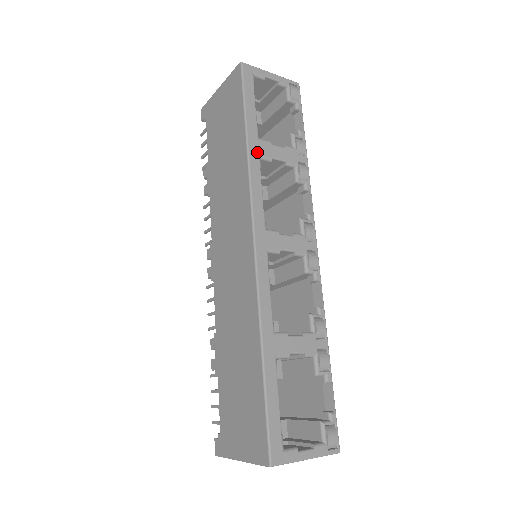
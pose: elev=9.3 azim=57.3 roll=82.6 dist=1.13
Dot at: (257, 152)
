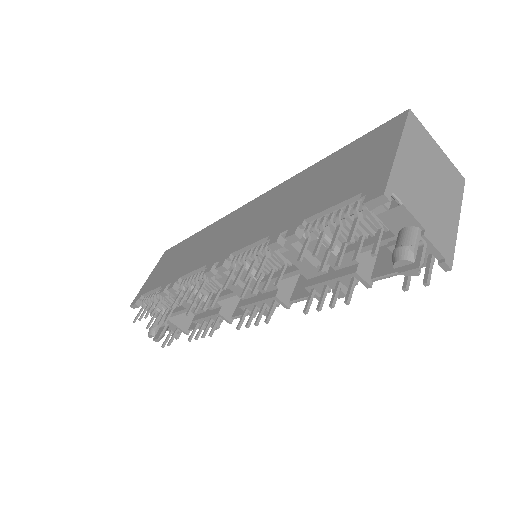
Dot at: occluded
